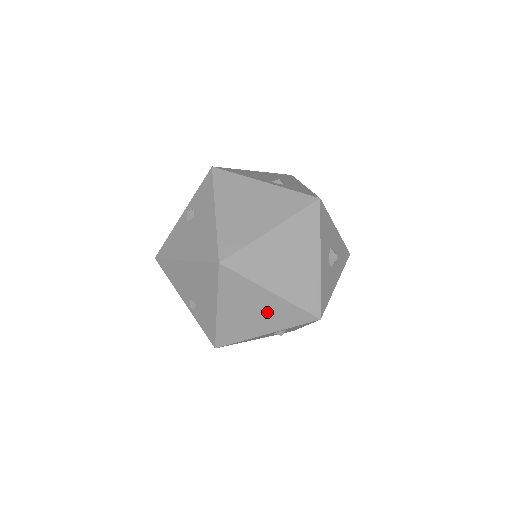
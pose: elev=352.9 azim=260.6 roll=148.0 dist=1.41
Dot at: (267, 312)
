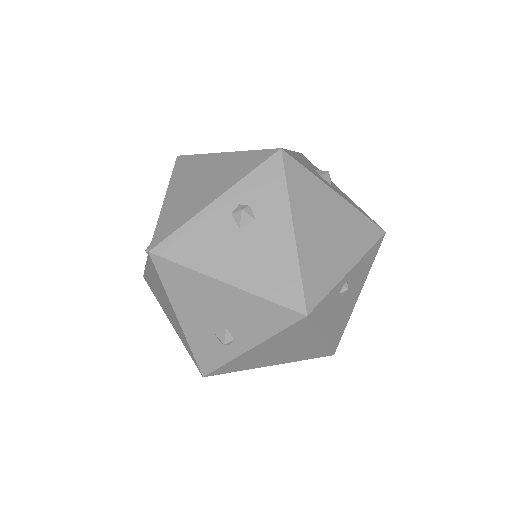
Dot at: (218, 174)
